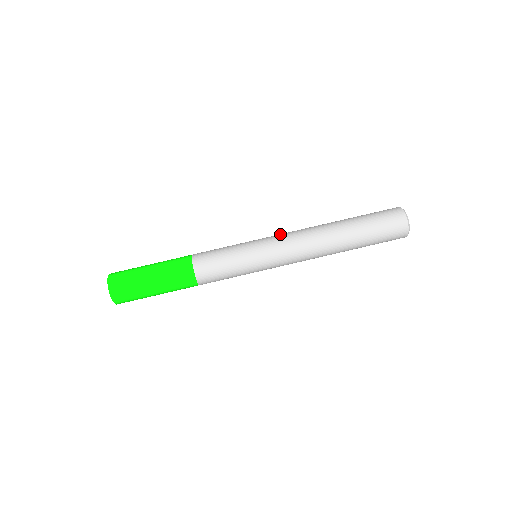
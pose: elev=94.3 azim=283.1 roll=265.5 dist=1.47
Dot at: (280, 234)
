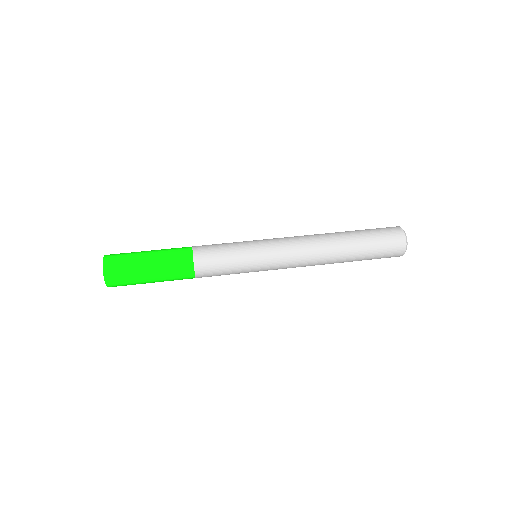
Dot at: occluded
